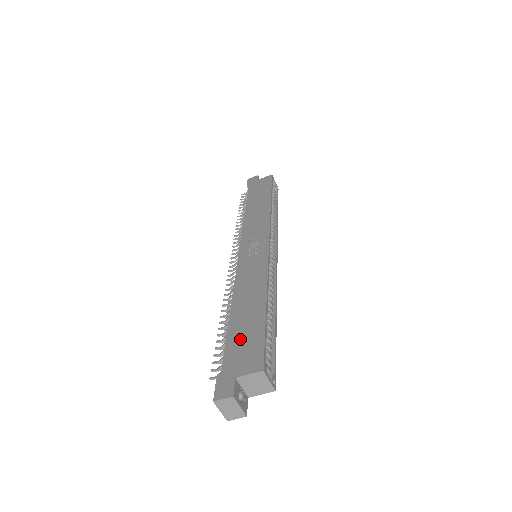
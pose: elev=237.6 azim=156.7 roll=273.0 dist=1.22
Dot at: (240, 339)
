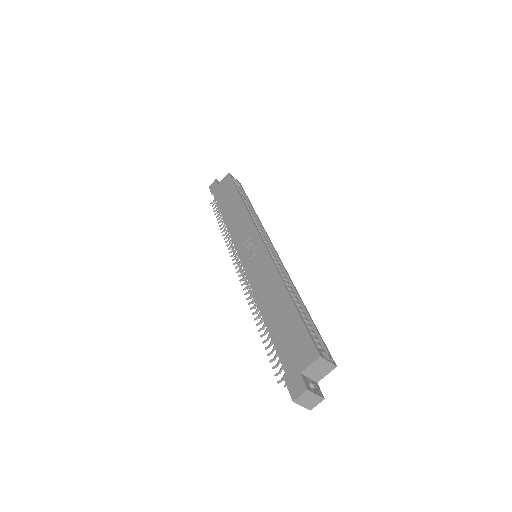
Dot at: (285, 338)
